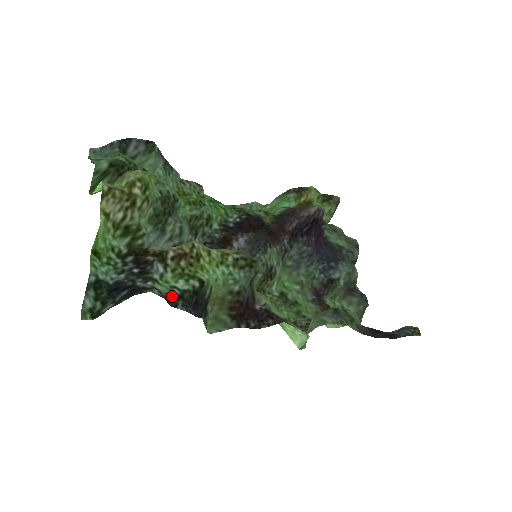
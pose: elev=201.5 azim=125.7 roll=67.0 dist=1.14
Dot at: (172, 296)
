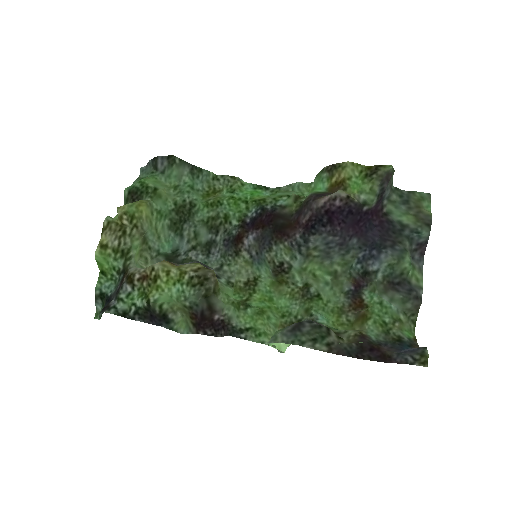
Dot at: (129, 312)
